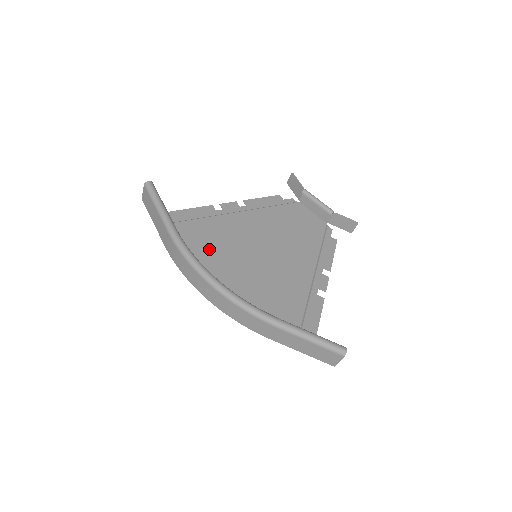
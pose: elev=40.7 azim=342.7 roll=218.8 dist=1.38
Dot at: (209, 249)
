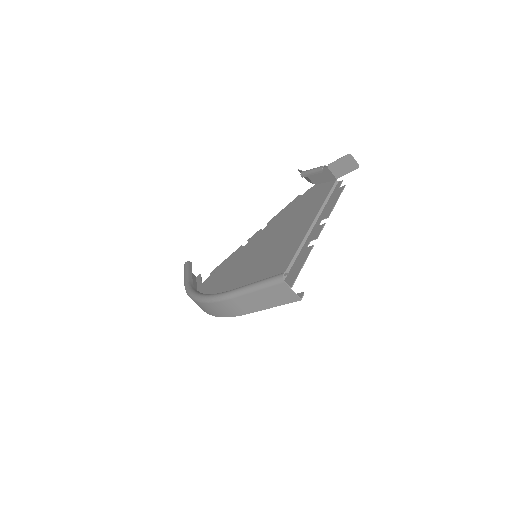
Dot at: (225, 278)
